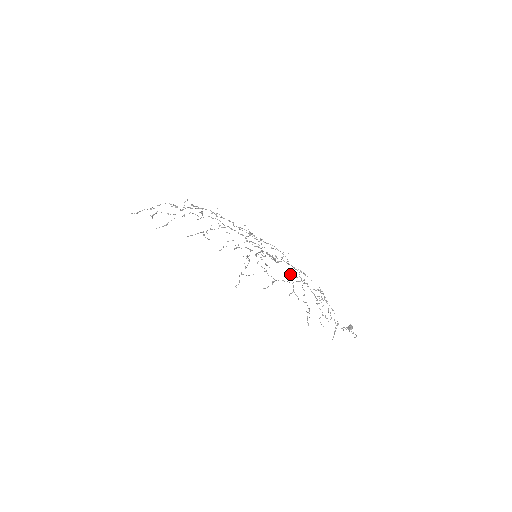
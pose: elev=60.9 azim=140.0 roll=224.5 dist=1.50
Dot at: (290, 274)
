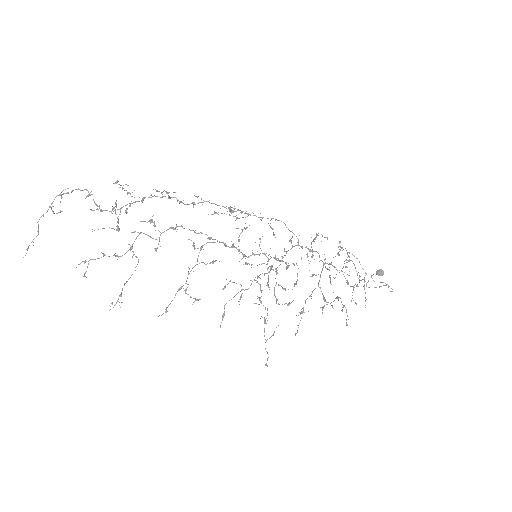
Dot at: (313, 275)
